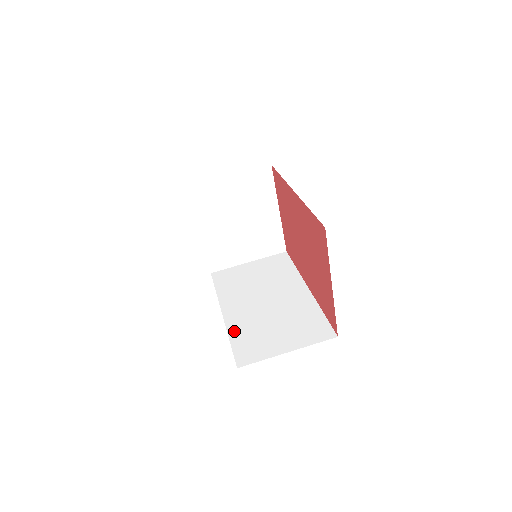
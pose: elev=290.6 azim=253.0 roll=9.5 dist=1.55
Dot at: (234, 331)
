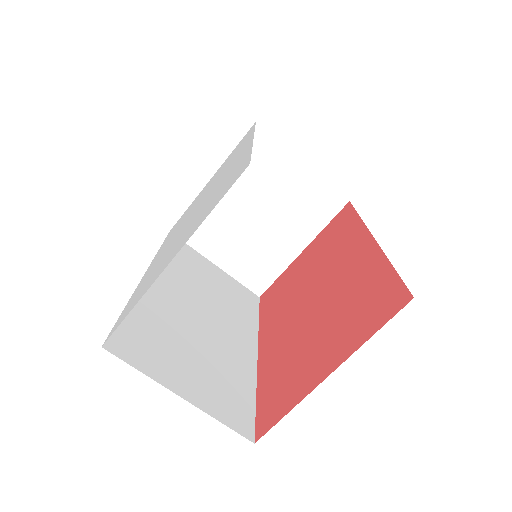
Dot at: (140, 304)
